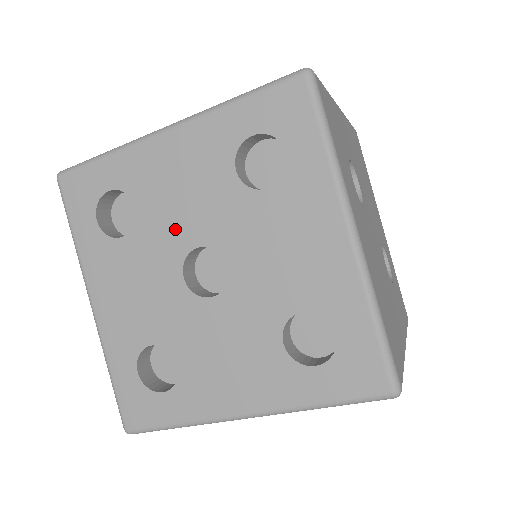
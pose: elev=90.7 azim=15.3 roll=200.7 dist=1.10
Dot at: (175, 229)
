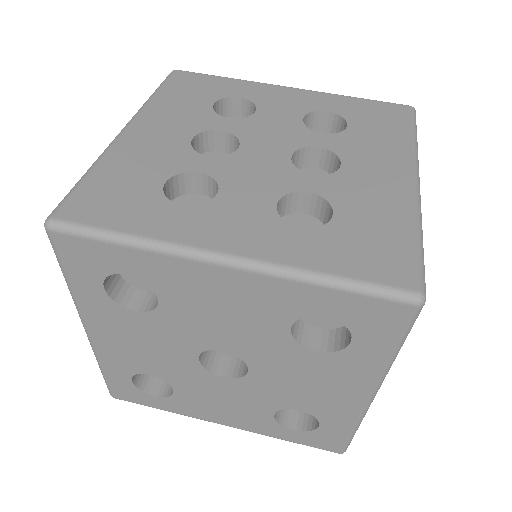
Dot at: (202, 332)
